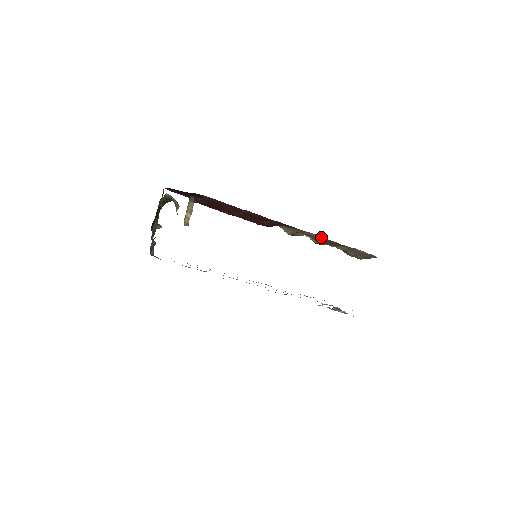
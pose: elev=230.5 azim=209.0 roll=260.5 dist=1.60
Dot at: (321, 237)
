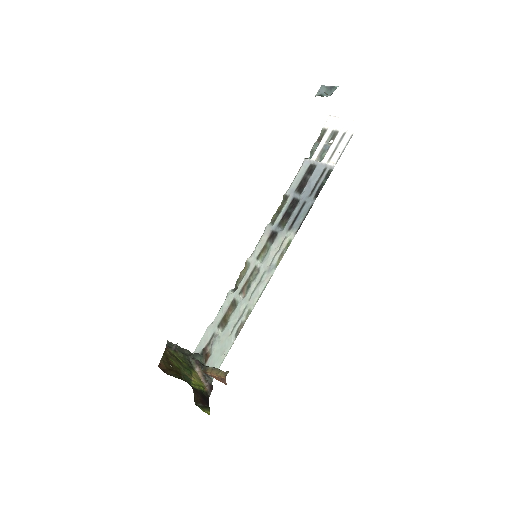
Dot at: occluded
